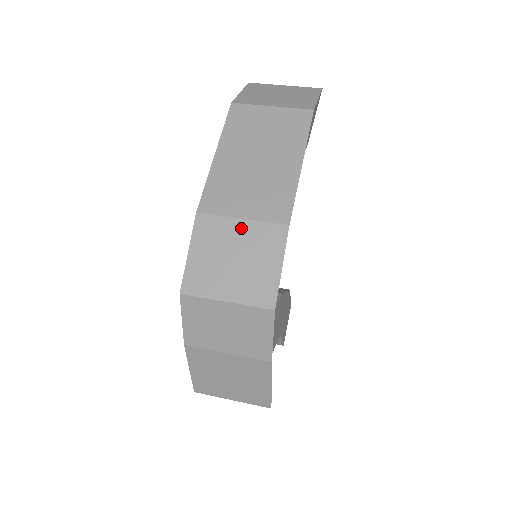
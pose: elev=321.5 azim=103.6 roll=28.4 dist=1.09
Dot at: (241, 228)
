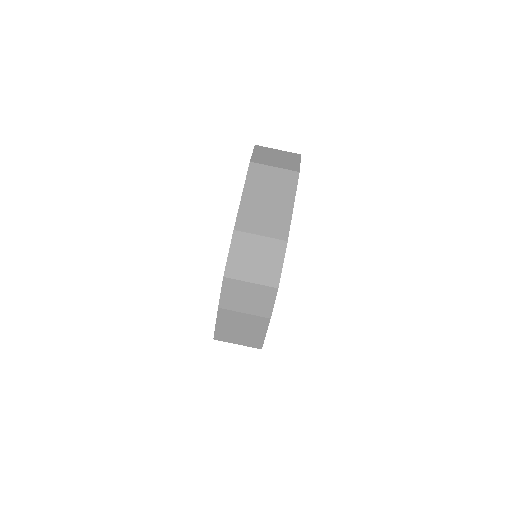
Dot at: (260, 241)
